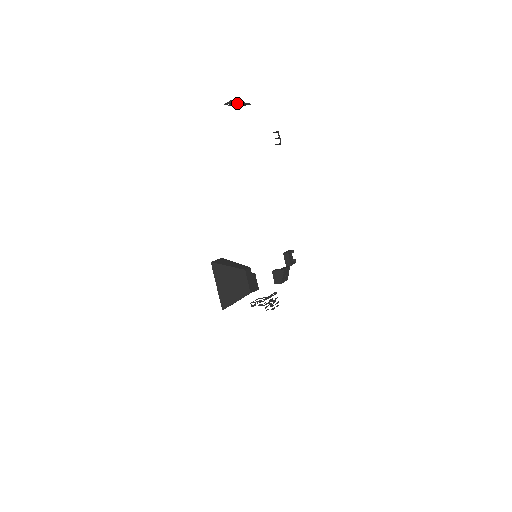
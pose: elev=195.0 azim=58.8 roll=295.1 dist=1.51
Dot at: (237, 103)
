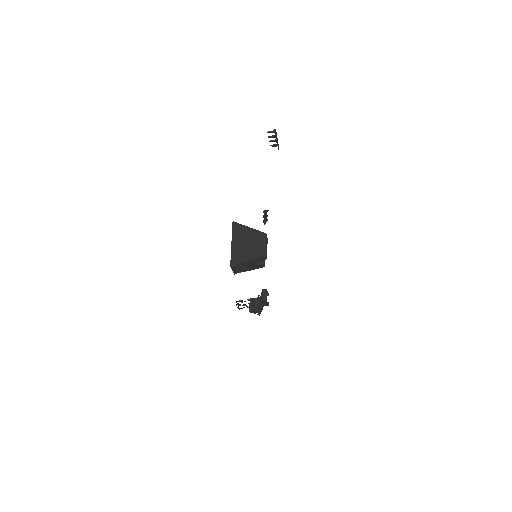
Dot at: (274, 140)
